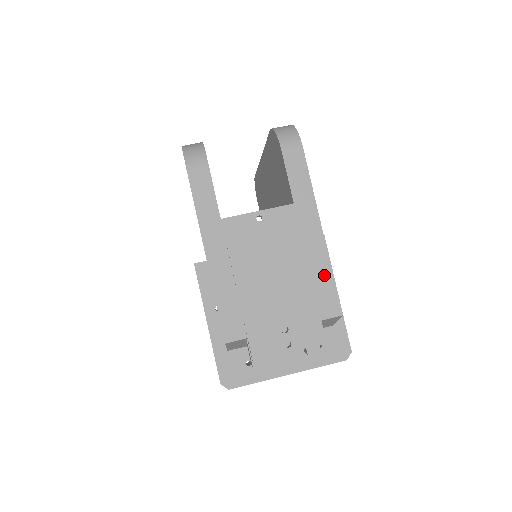
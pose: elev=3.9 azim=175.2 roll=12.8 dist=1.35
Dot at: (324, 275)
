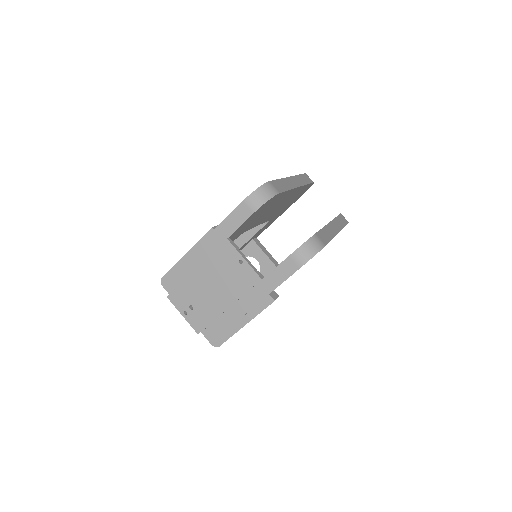
Dot at: (233, 317)
